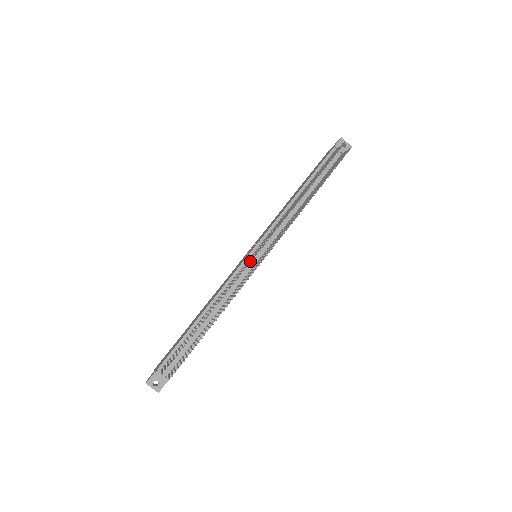
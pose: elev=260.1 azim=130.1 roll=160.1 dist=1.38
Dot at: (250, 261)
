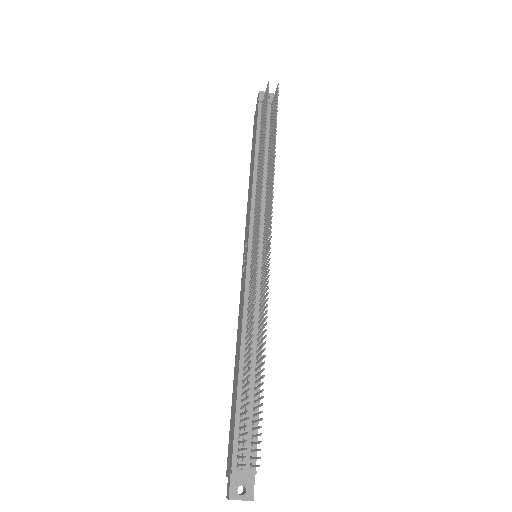
Dot at: occluded
